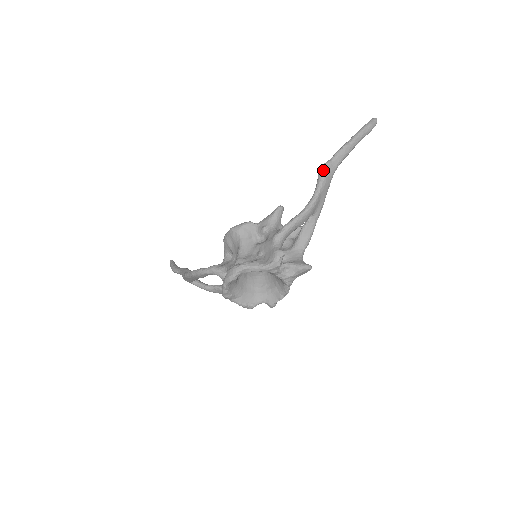
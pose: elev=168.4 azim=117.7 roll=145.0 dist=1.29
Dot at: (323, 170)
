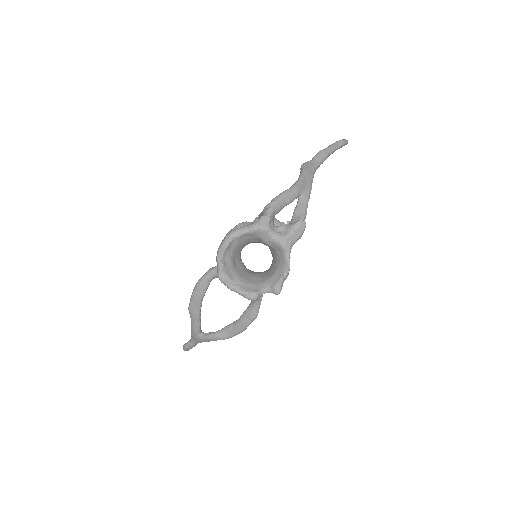
Dot at: (304, 164)
